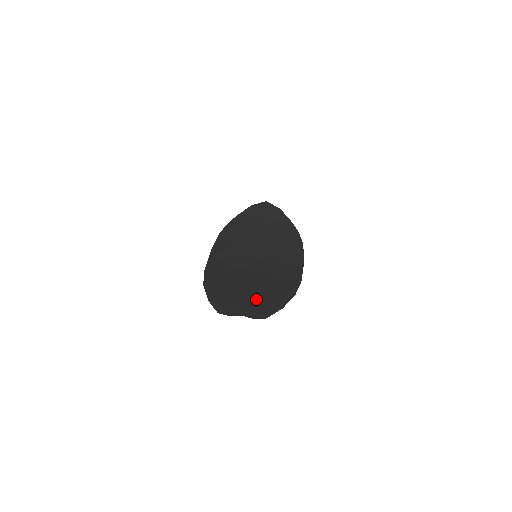
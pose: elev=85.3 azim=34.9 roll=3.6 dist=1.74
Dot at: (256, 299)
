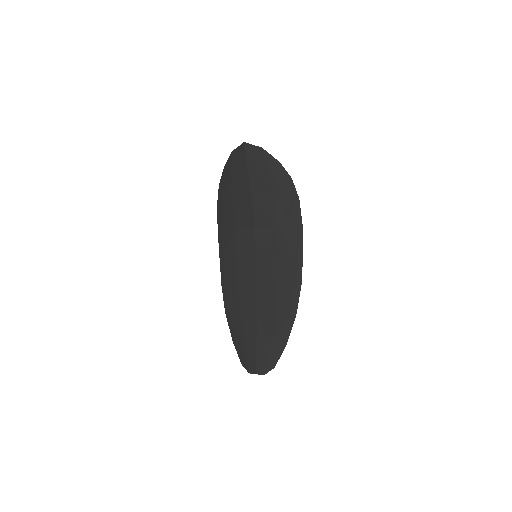
Dot at: (264, 344)
